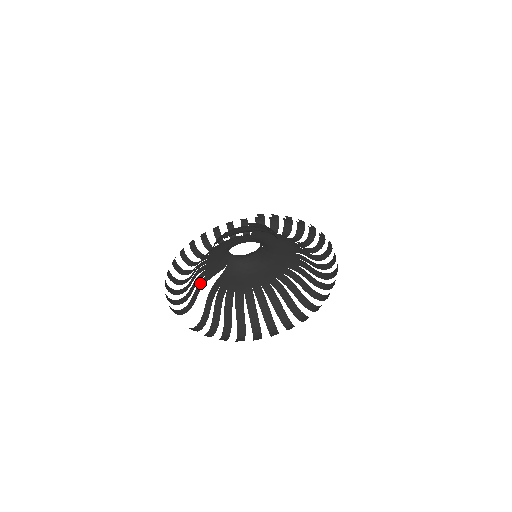
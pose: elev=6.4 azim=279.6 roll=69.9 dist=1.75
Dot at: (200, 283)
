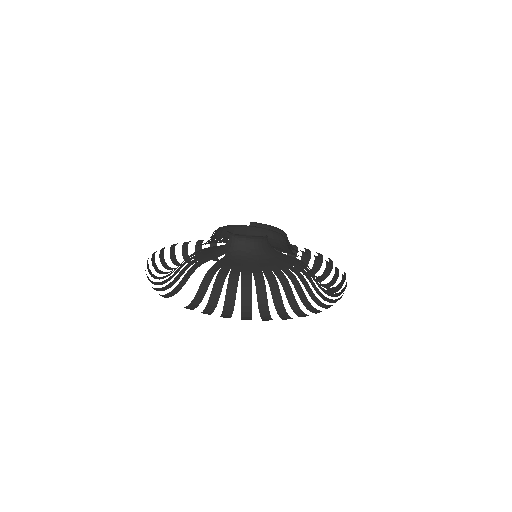
Dot at: (194, 266)
